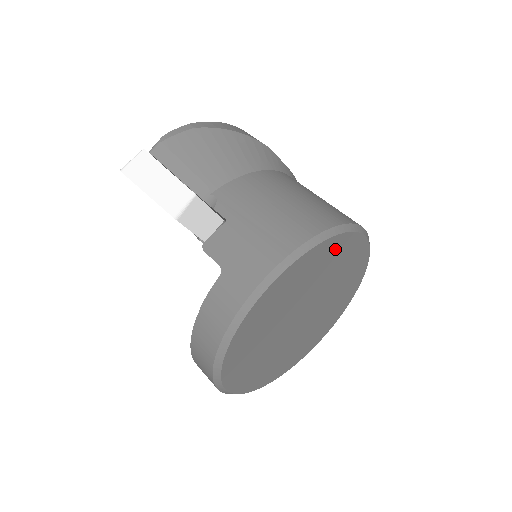
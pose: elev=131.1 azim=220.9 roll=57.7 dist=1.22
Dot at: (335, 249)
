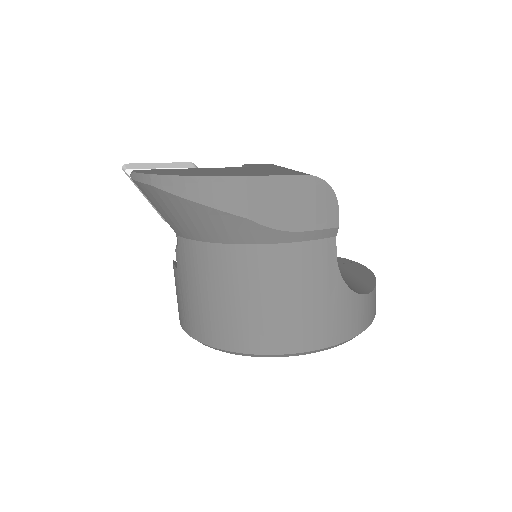
Dot at: occluded
